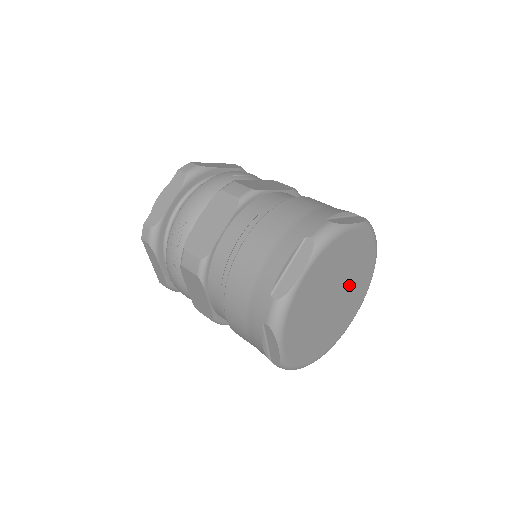
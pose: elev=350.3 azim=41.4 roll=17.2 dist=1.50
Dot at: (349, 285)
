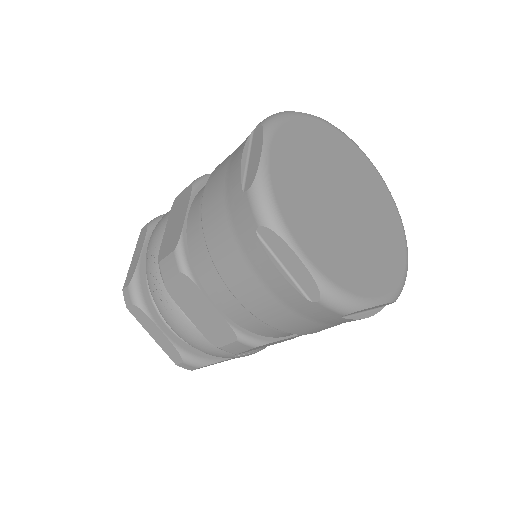
Dot at: (358, 193)
